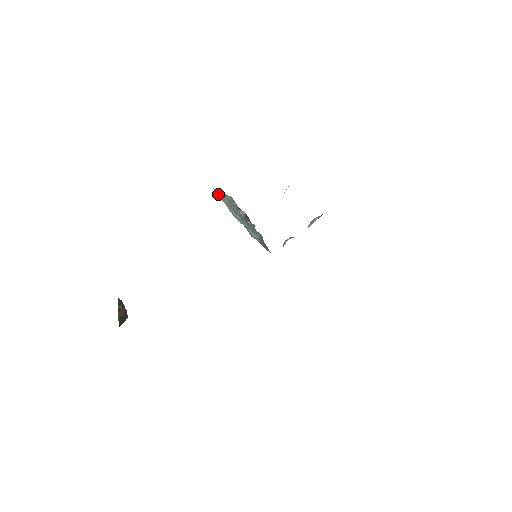
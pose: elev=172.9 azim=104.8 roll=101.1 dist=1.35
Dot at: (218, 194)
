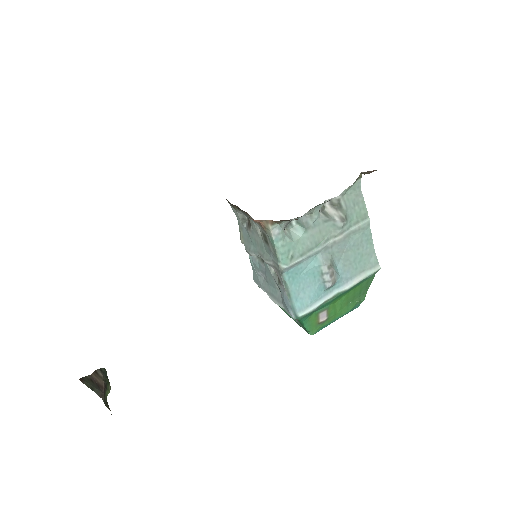
Dot at: (256, 281)
